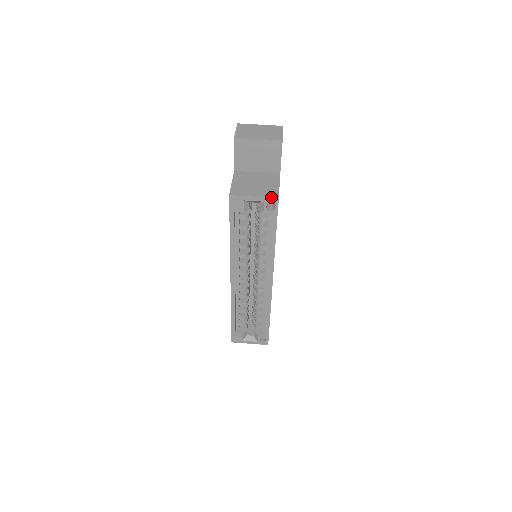
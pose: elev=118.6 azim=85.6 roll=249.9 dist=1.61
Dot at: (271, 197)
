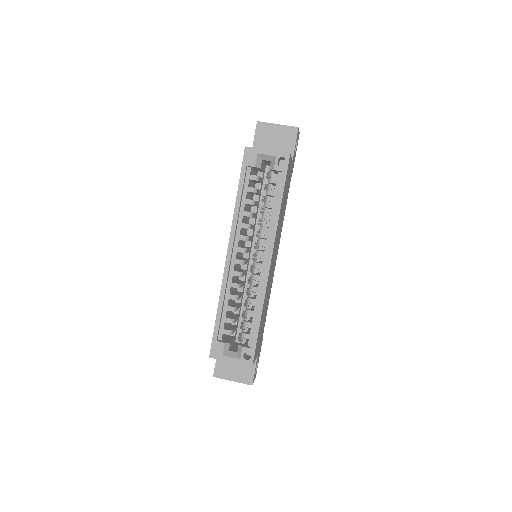
Dot at: (283, 152)
